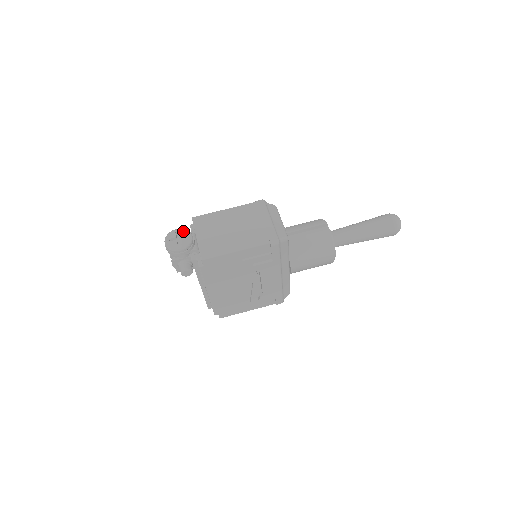
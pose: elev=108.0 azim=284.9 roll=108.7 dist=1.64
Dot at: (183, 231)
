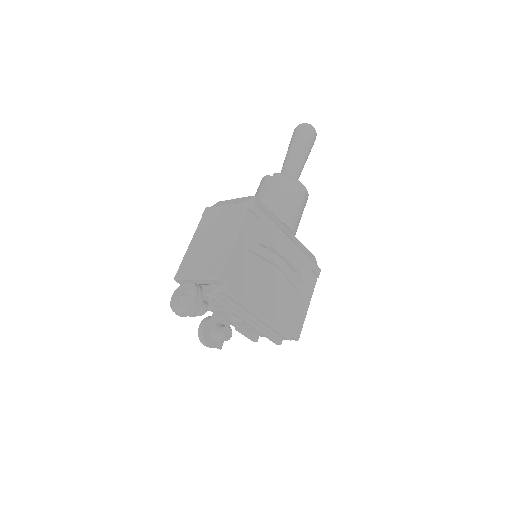
Dot at: (179, 288)
